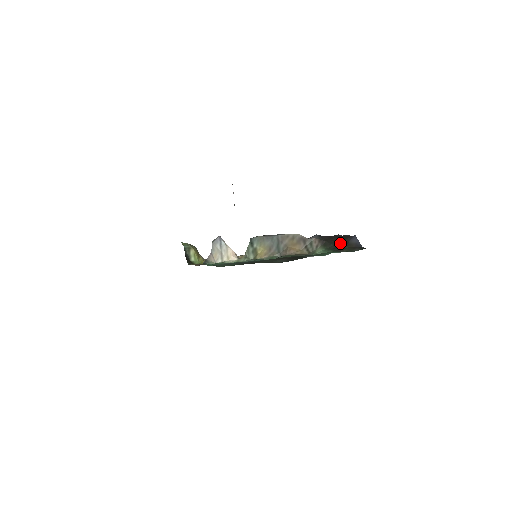
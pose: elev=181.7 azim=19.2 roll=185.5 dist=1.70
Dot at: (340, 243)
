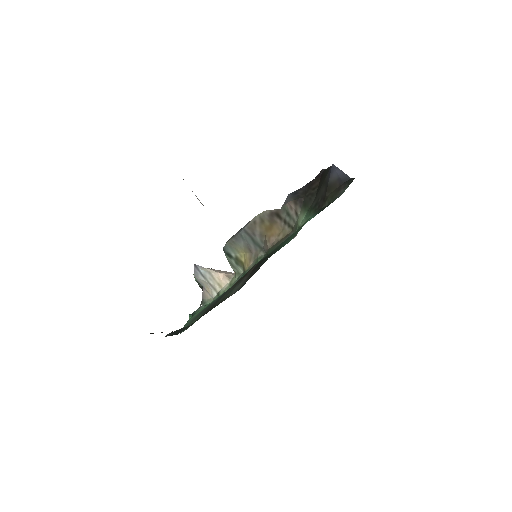
Dot at: (320, 190)
